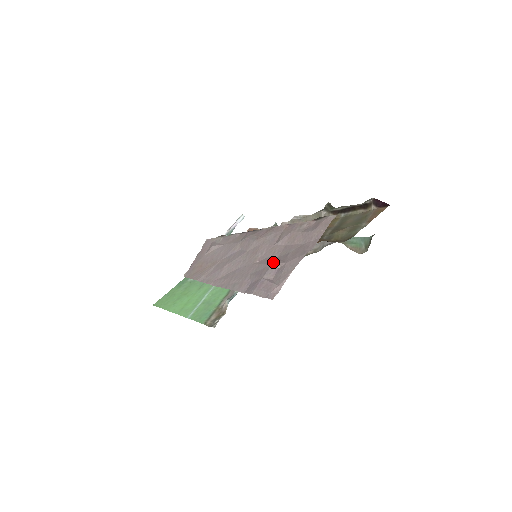
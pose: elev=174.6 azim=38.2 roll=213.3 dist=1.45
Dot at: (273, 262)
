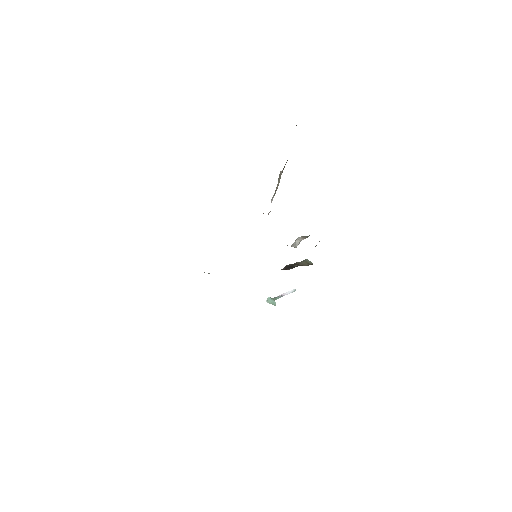
Dot at: occluded
